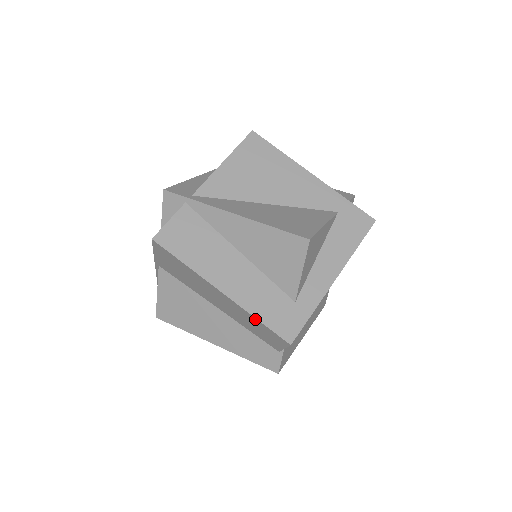
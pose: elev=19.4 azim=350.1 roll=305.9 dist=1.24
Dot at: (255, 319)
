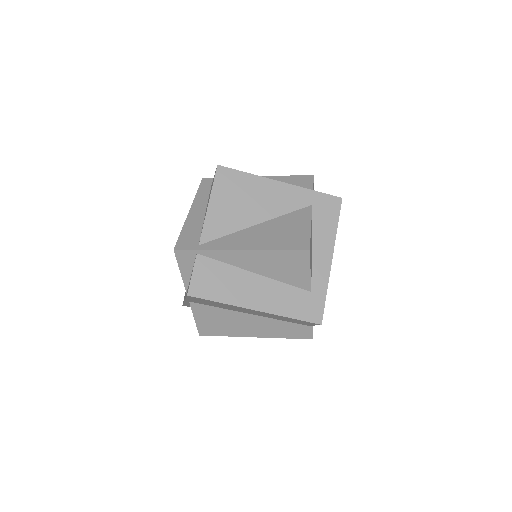
Dot at: (289, 318)
